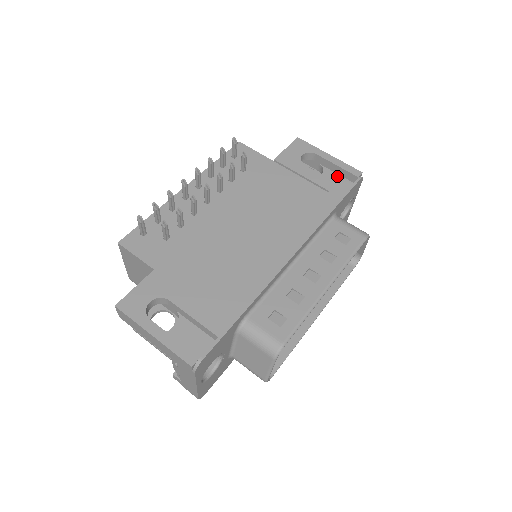
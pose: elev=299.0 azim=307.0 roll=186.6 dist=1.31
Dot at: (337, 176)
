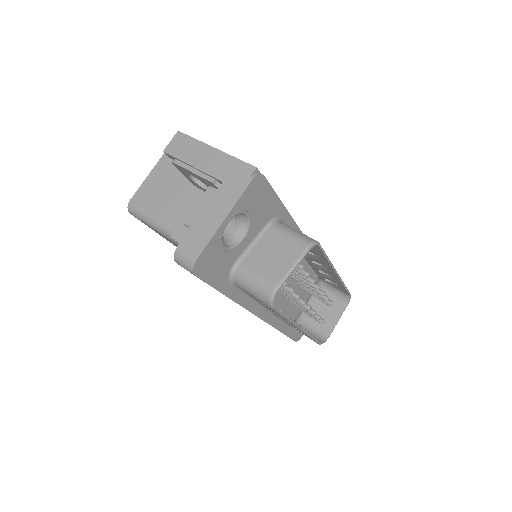
Dot at: occluded
